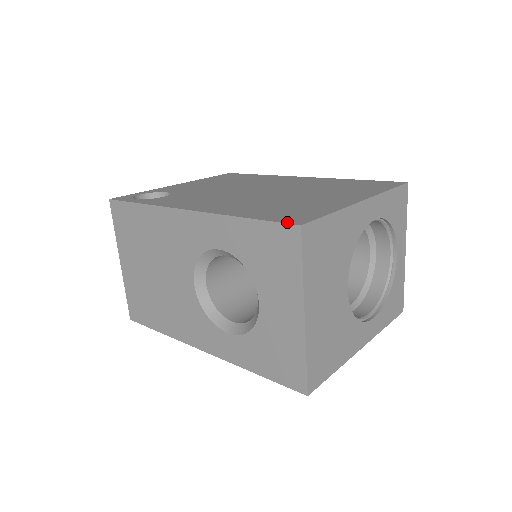
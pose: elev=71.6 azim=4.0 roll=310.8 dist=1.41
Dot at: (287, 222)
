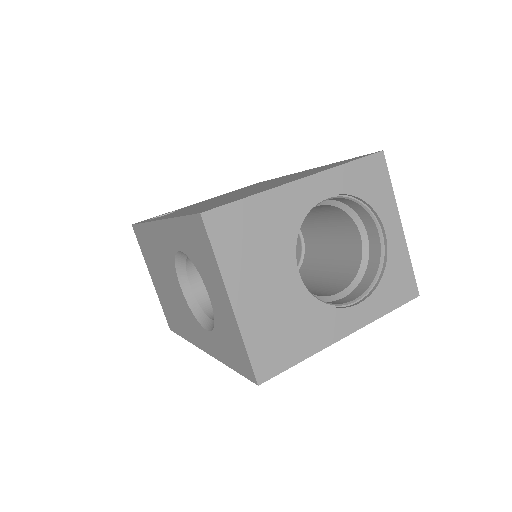
Dot at: occluded
